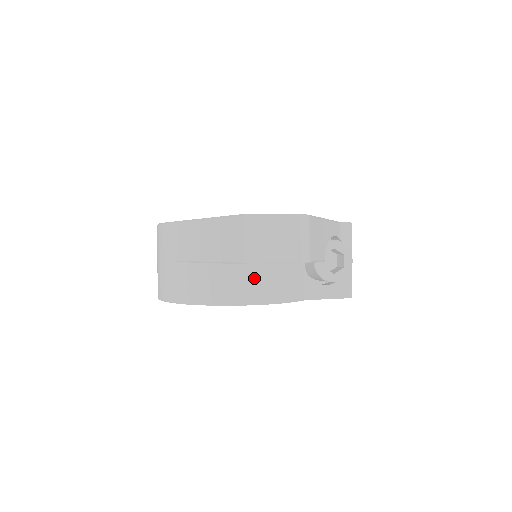
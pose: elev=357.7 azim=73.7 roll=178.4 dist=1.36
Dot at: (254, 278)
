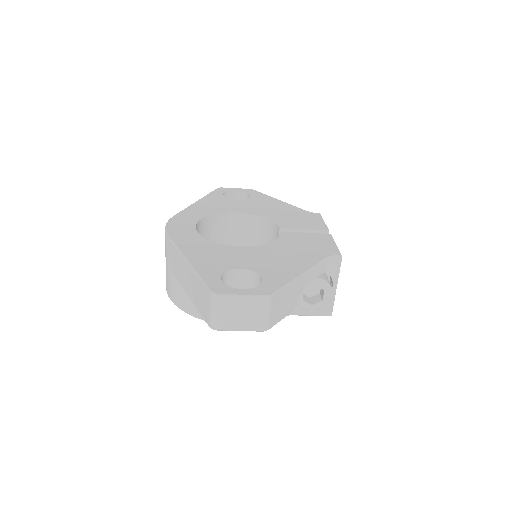
Dot at: occluded
